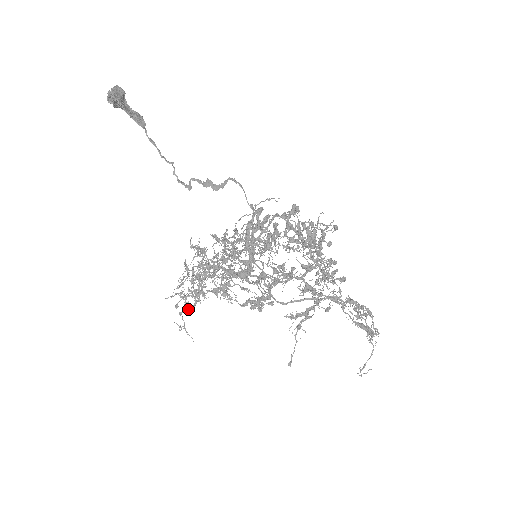
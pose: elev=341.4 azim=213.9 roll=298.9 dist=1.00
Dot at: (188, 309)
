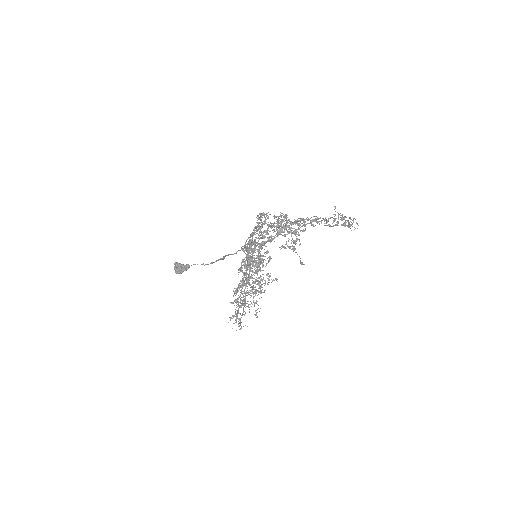
Dot at: (238, 313)
